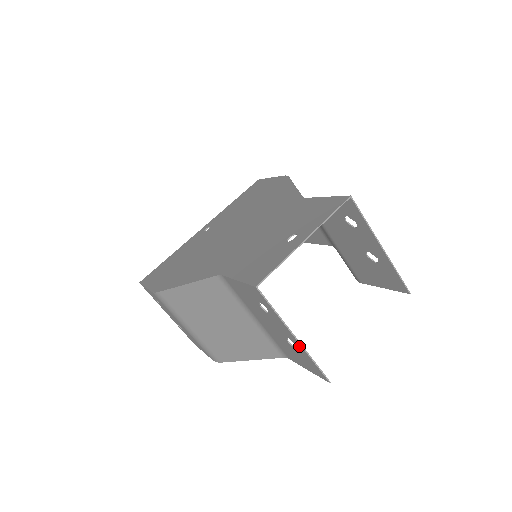
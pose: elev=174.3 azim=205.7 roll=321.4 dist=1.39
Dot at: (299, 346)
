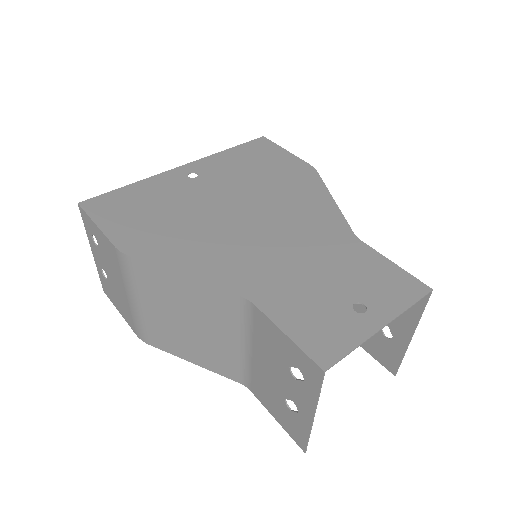
Dot at: (306, 420)
